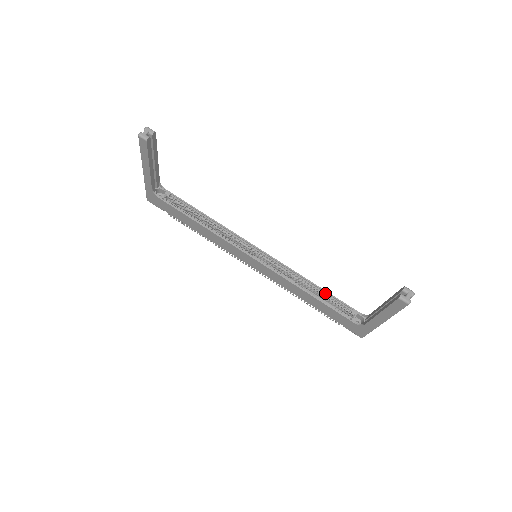
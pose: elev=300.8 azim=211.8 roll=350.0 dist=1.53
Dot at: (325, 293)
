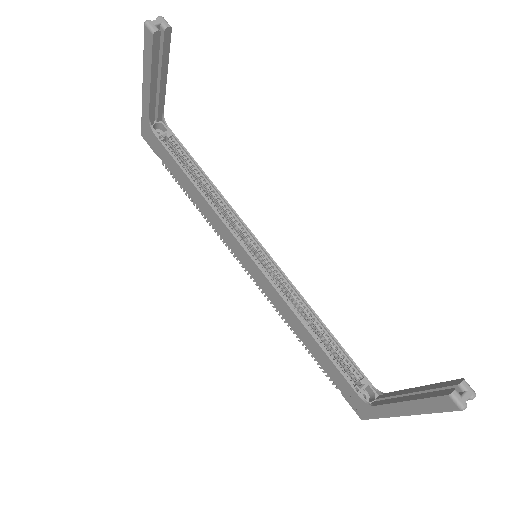
Dot at: (333, 340)
